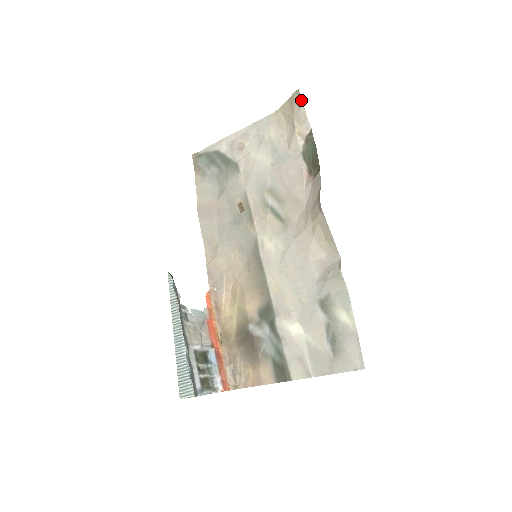
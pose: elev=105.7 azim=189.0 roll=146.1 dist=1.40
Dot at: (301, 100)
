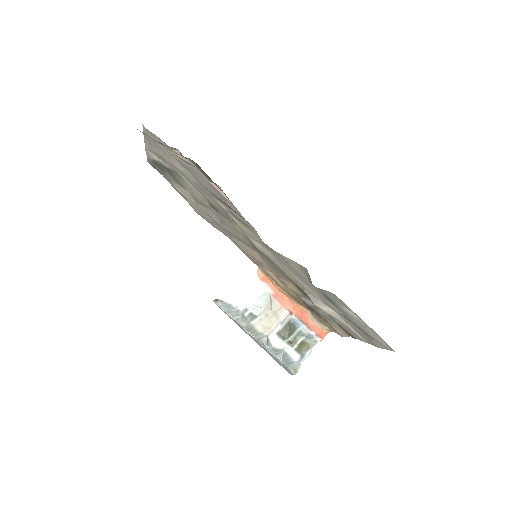
Dot at: occluded
